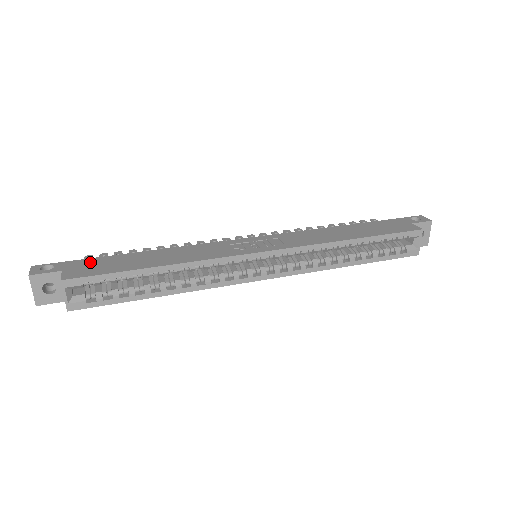
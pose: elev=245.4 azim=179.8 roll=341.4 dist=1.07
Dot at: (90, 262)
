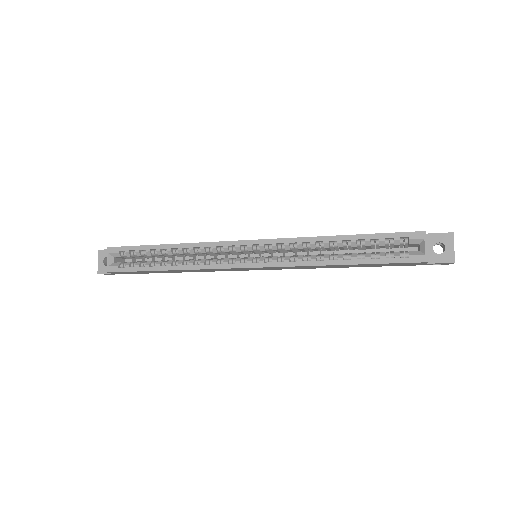
Dot at: occluded
